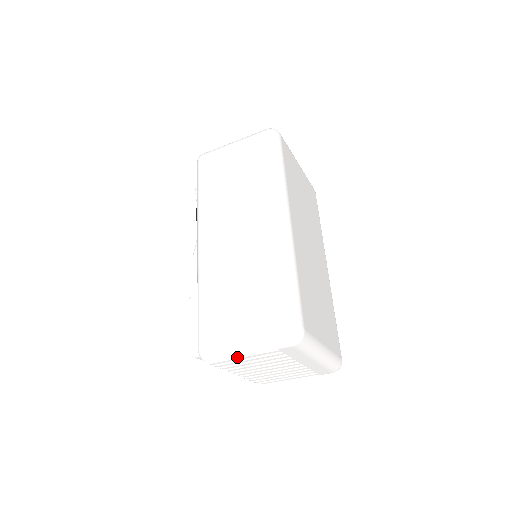
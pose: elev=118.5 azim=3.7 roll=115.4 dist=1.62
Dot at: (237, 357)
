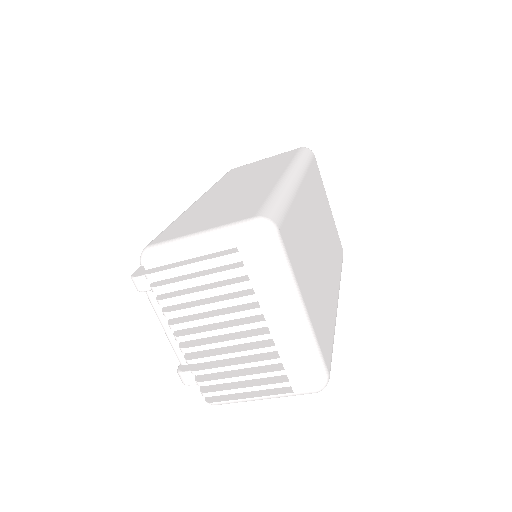
Dot at: (184, 264)
